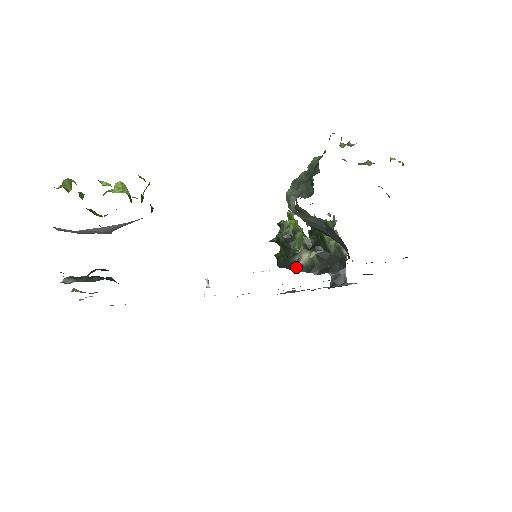
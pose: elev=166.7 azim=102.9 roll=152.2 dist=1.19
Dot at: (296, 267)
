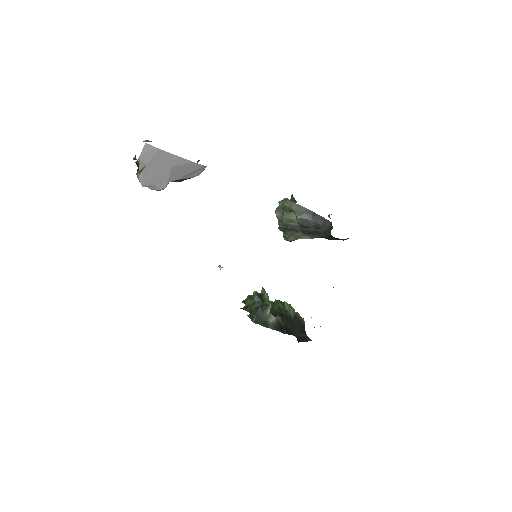
Dot at: (267, 324)
